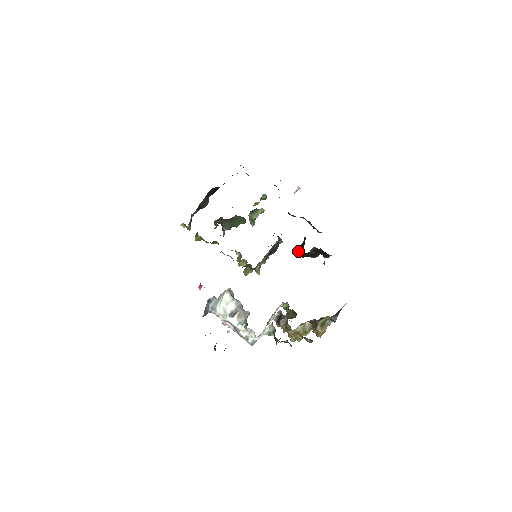
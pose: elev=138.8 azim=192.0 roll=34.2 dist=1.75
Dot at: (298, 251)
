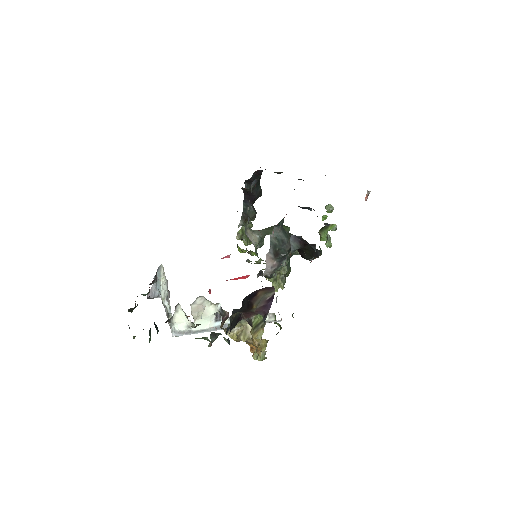
Dot at: (298, 249)
